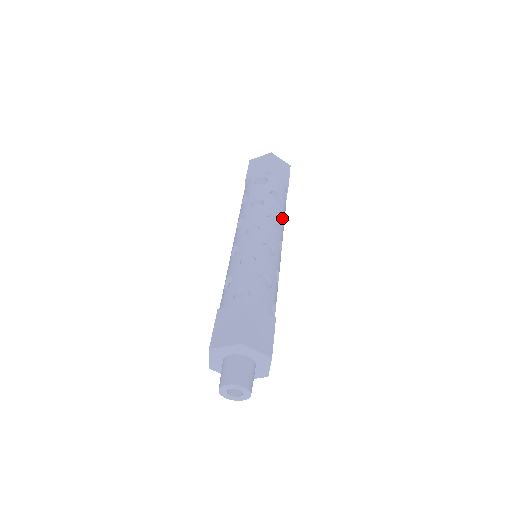
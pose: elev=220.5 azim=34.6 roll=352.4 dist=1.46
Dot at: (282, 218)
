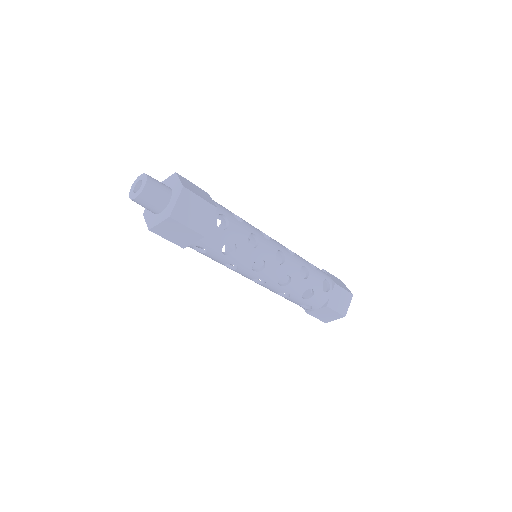
Dot at: (306, 277)
